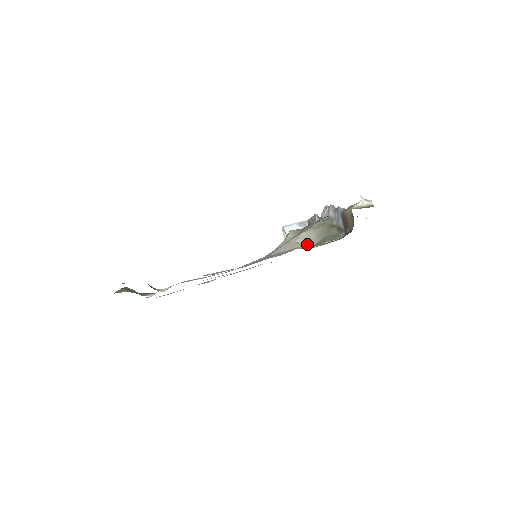
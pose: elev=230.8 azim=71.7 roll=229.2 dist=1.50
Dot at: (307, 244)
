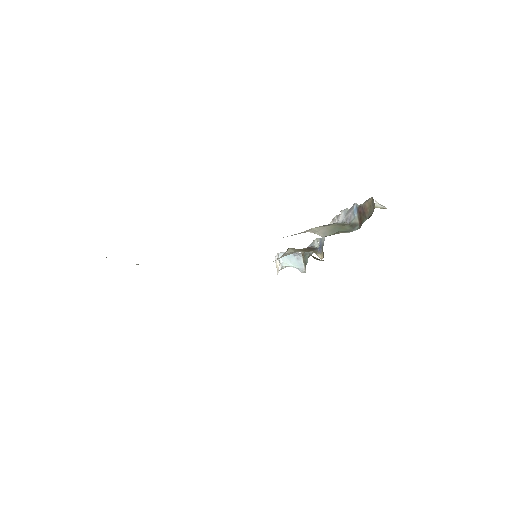
Dot at: (319, 235)
